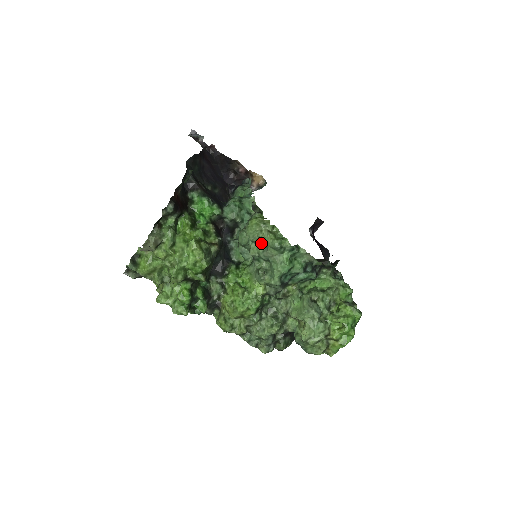
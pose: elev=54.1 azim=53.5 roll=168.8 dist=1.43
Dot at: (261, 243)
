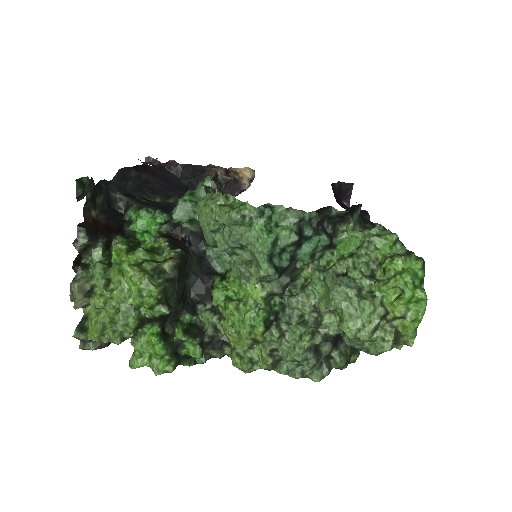
Dot at: (223, 228)
